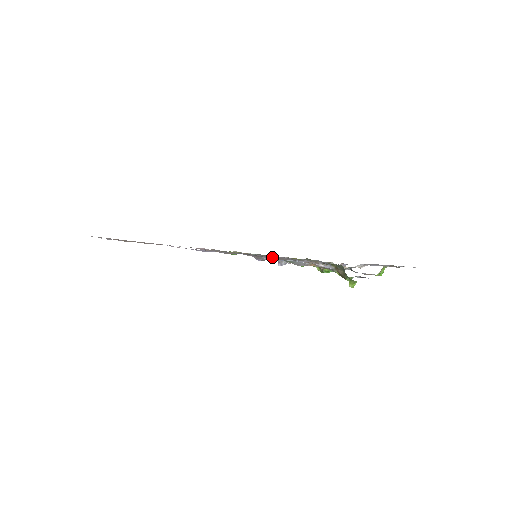
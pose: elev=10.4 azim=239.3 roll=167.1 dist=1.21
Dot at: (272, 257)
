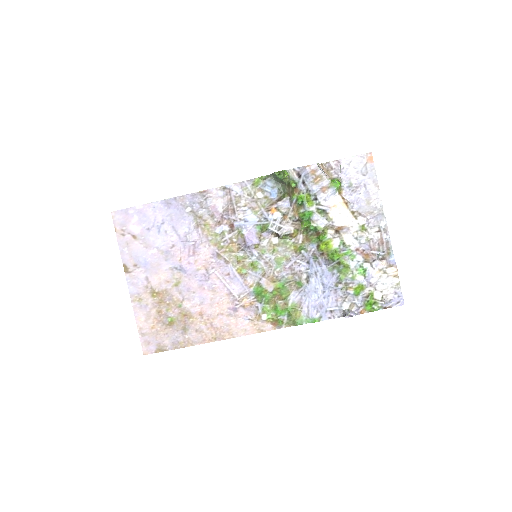
Dot at: (229, 209)
